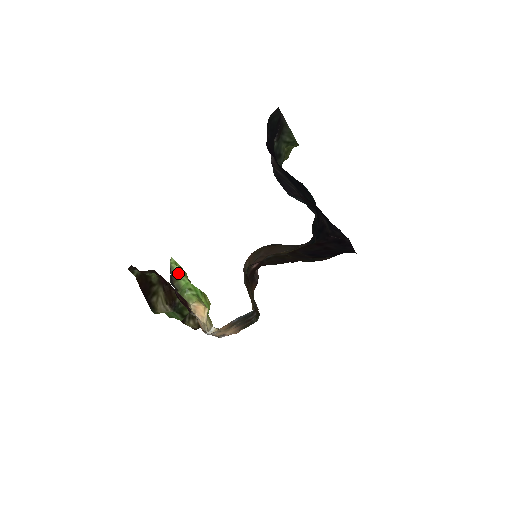
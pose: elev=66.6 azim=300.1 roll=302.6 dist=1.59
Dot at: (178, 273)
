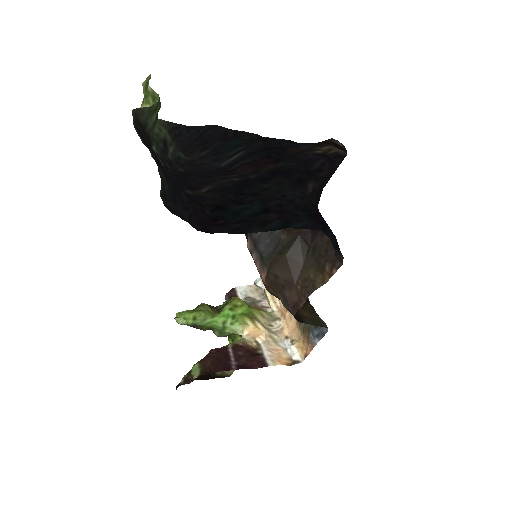
Dot at: (197, 323)
